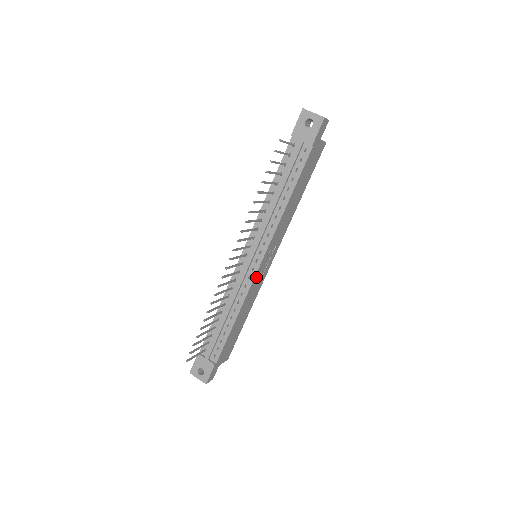
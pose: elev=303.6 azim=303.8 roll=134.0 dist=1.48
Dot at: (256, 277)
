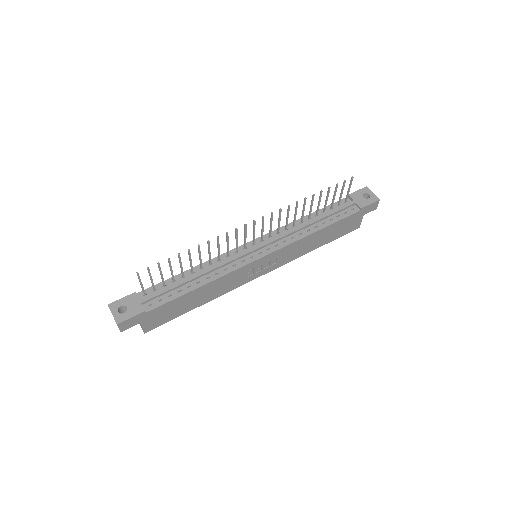
Dot at: (248, 267)
